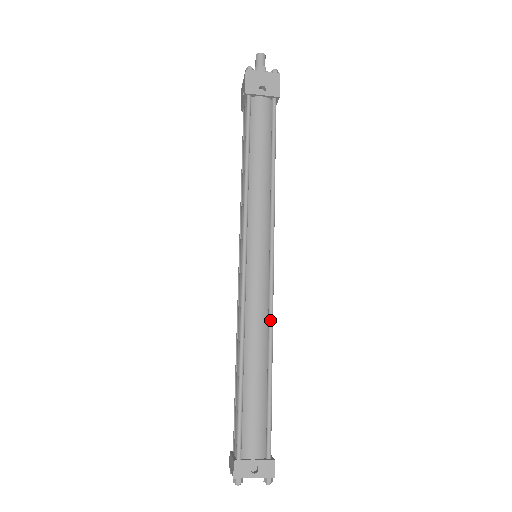
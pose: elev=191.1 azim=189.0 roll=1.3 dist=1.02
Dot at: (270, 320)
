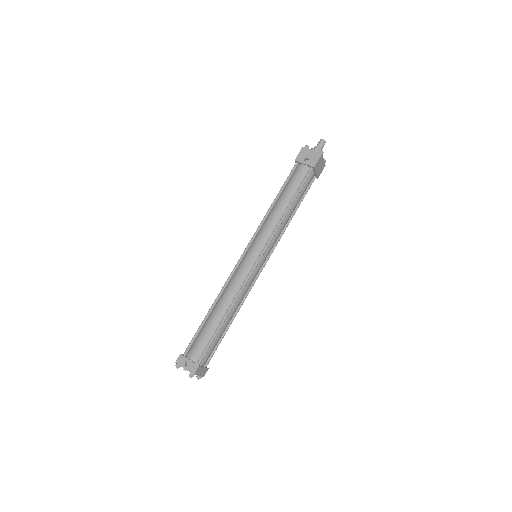
Dot at: (239, 292)
